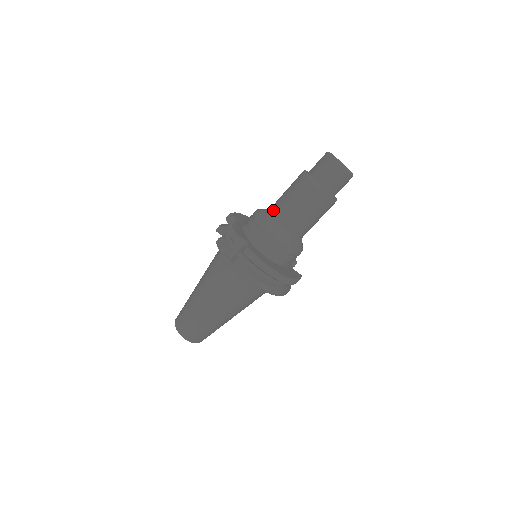
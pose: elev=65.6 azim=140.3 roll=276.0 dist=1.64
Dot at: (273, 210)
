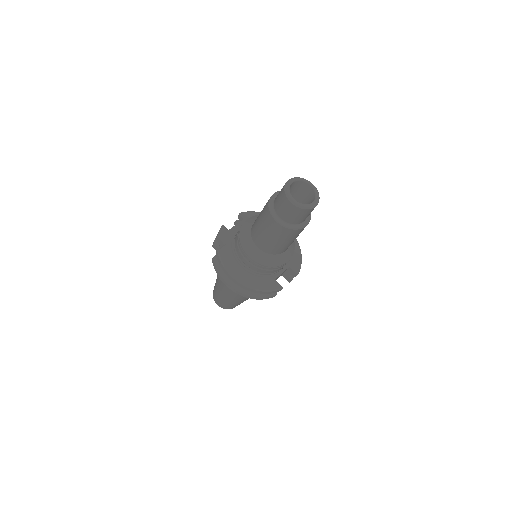
Dot at: occluded
